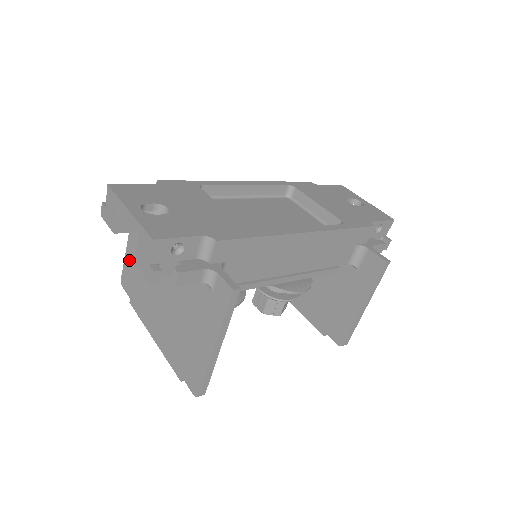
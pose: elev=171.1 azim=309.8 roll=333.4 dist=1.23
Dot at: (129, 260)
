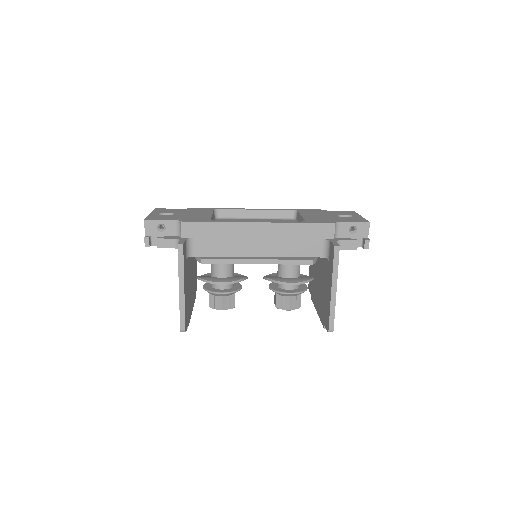
Dot at: occluded
